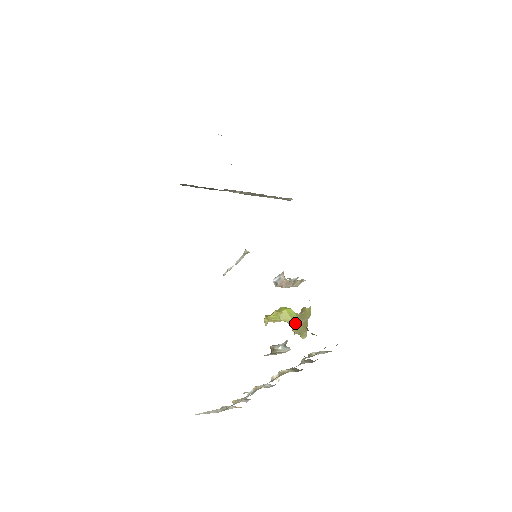
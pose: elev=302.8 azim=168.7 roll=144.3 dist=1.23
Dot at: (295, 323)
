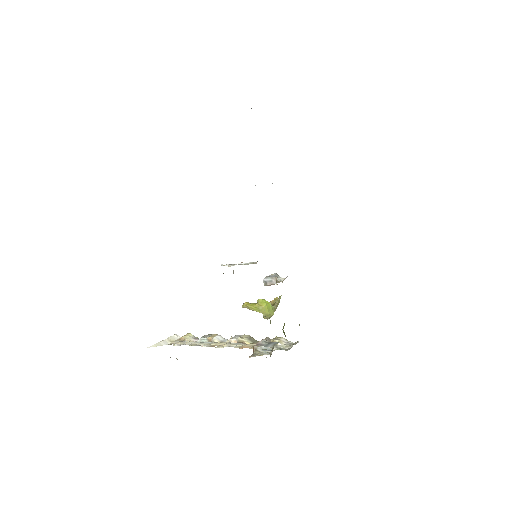
Dot at: (270, 315)
